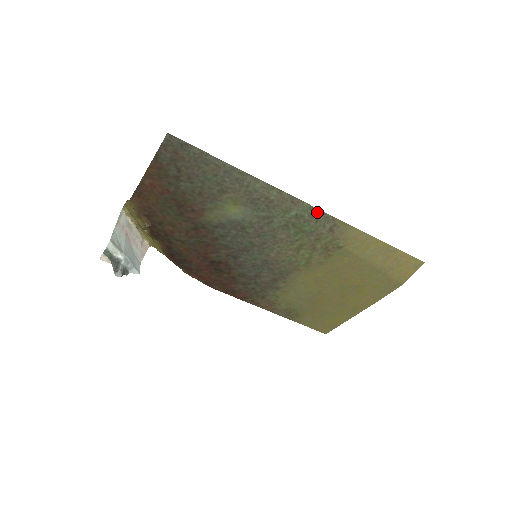
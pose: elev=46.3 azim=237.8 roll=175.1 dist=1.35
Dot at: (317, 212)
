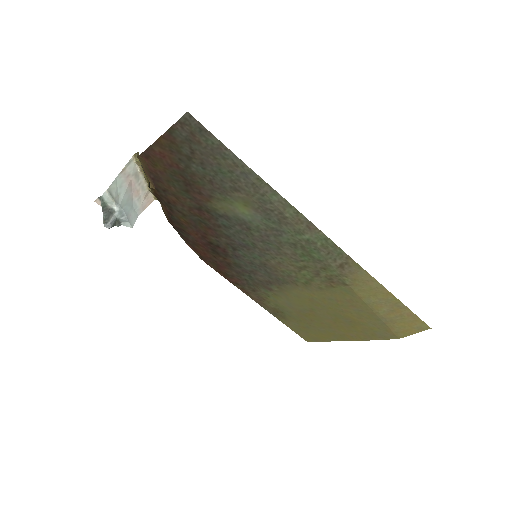
Dot at: (332, 245)
